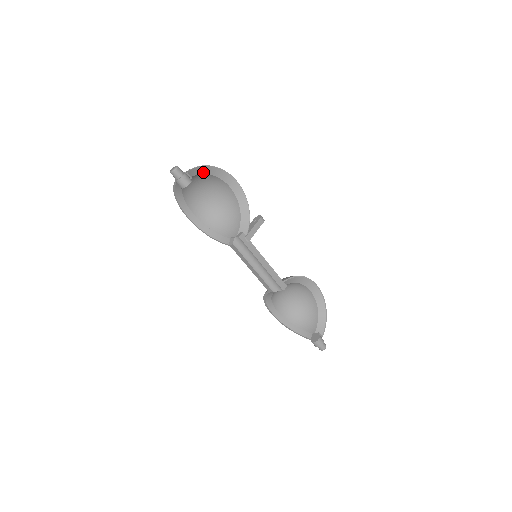
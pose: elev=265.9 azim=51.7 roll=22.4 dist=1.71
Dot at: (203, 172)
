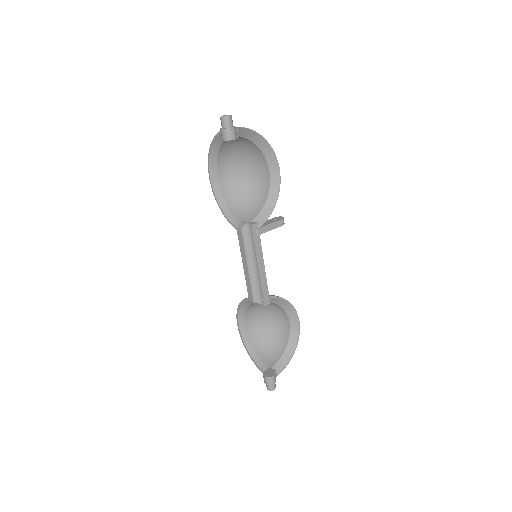
Dot at: (252, 139)
